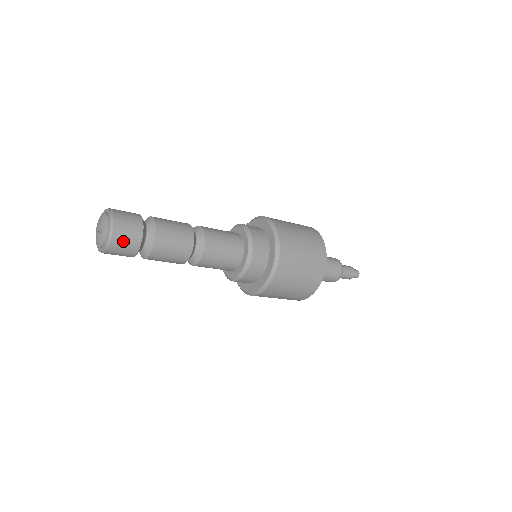
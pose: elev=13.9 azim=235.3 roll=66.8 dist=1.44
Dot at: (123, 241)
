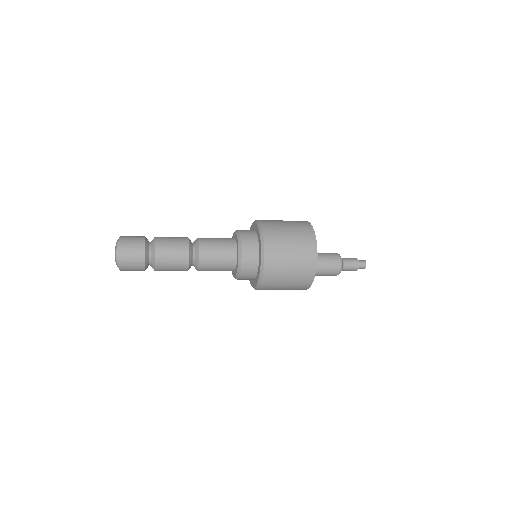
Dot at: (130, 267)
